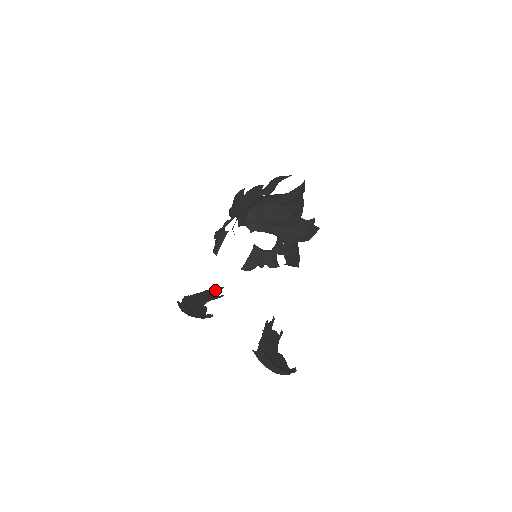
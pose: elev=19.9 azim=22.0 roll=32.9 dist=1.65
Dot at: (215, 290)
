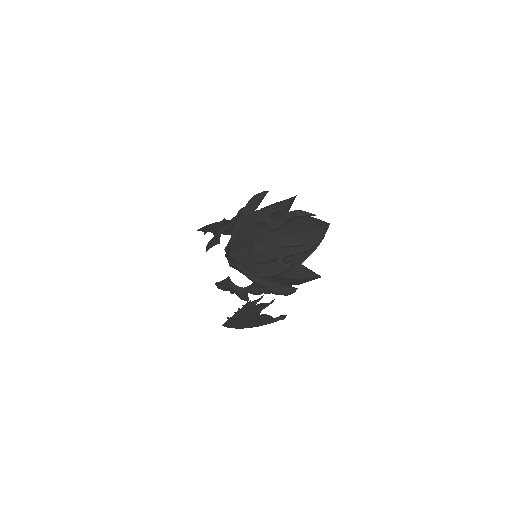
Dot at: occluded
